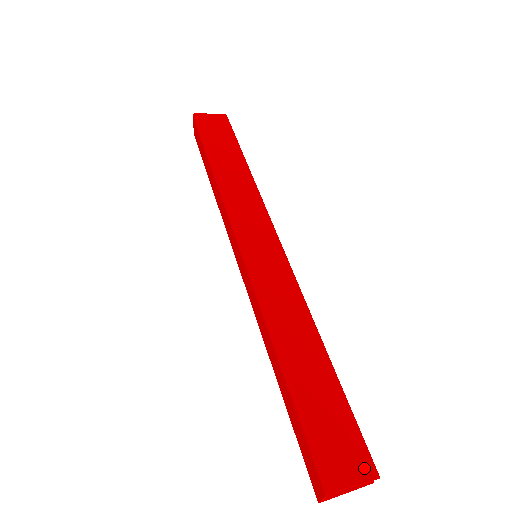
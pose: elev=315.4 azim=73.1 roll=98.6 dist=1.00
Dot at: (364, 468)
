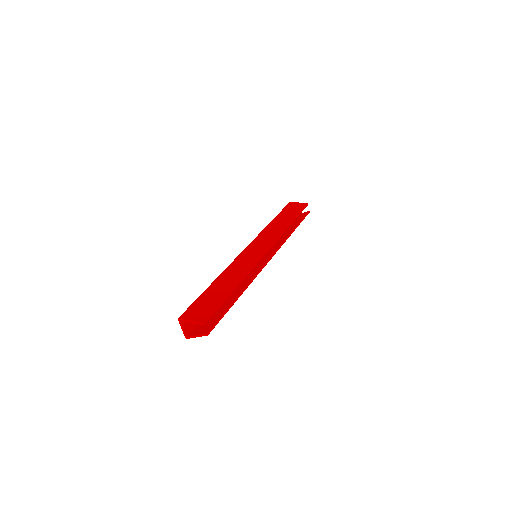
Dot at: (201, 319)
